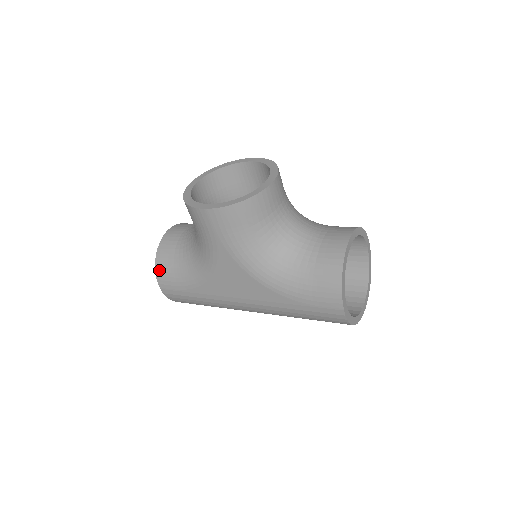
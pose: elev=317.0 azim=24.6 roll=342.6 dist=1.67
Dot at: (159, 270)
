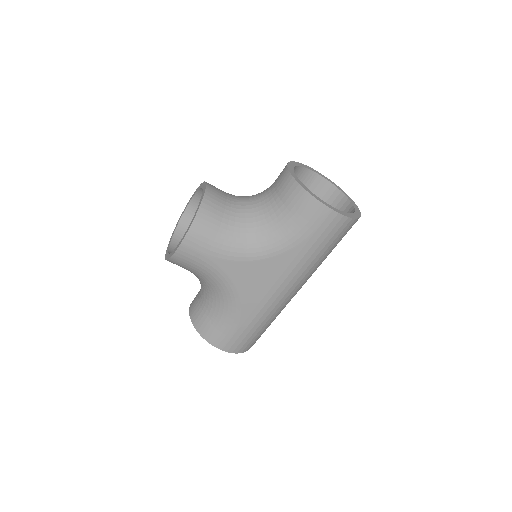
Dot at: (207, 336)
